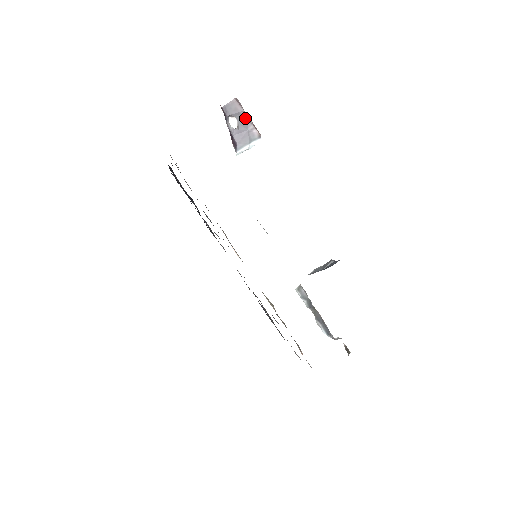
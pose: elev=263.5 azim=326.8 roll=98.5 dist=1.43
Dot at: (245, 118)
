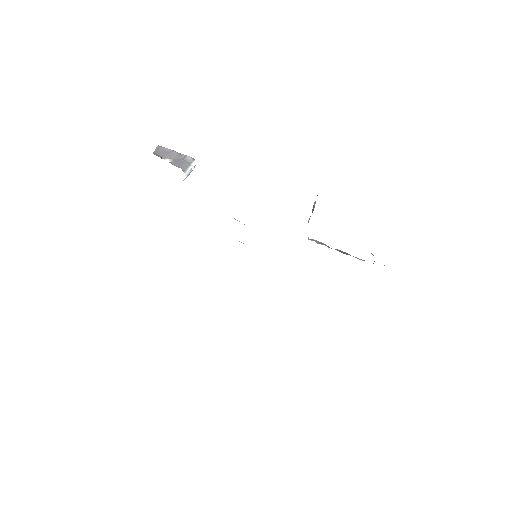
Dot at: (174, 153)
